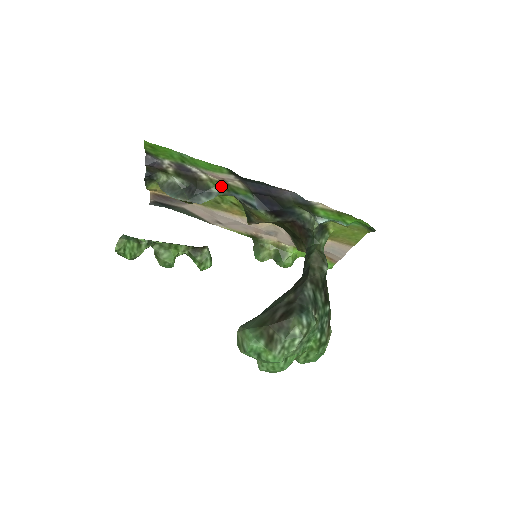
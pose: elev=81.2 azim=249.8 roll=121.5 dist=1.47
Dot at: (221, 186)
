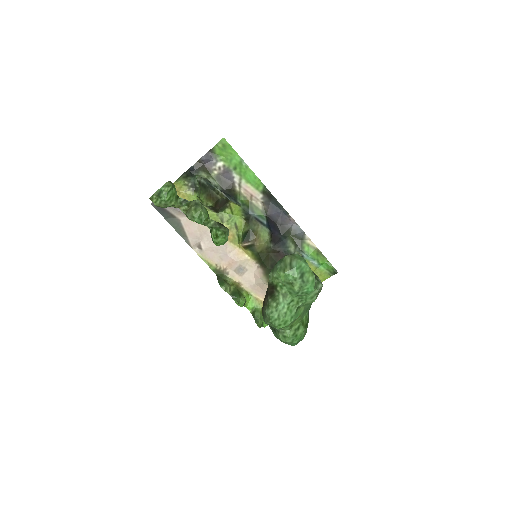
Dot at: (245, 201)
